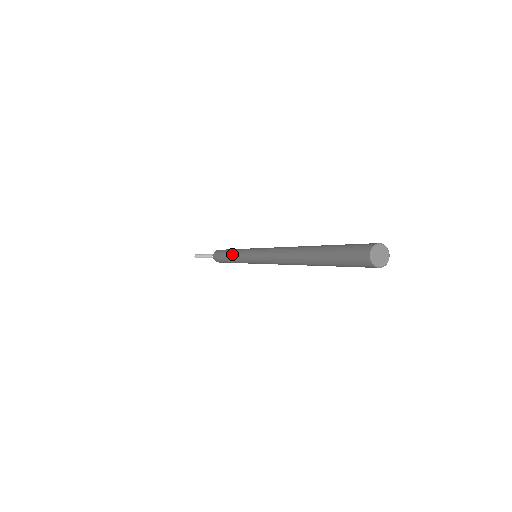
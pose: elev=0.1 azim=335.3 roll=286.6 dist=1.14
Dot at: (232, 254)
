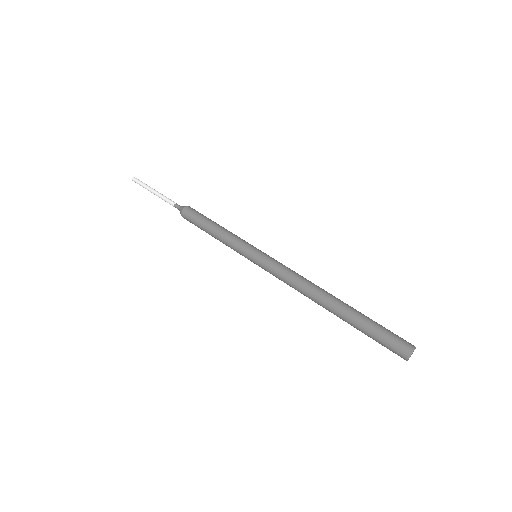
Dot at: (221, 239)
